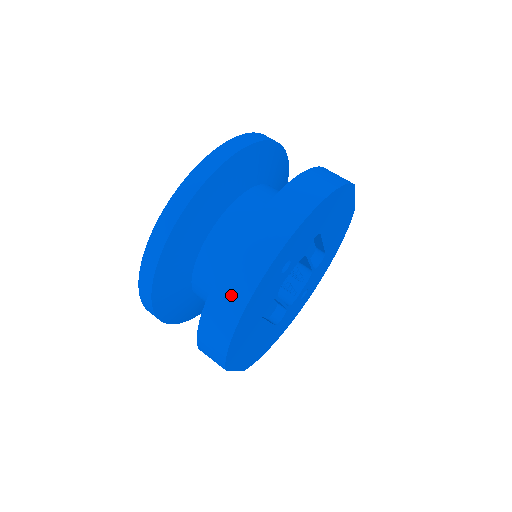
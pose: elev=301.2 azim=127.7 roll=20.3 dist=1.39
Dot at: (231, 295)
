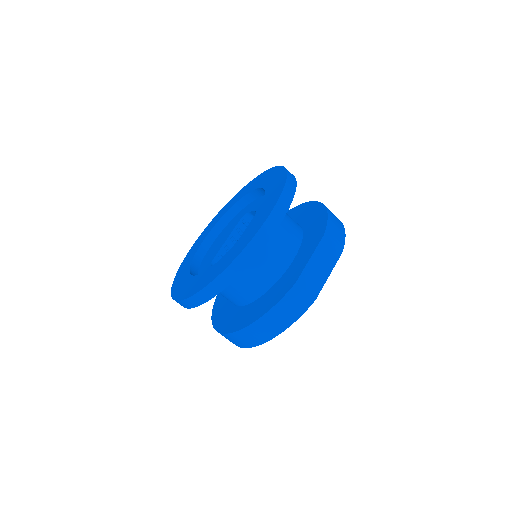
Dot at: occluded
